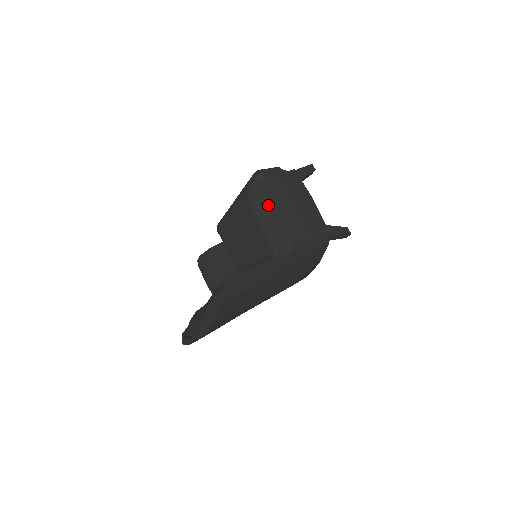
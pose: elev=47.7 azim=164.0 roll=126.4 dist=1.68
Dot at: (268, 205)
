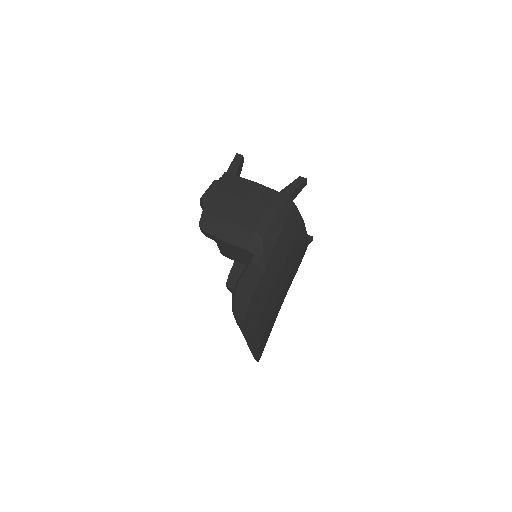
Dot at: (221, 221)
